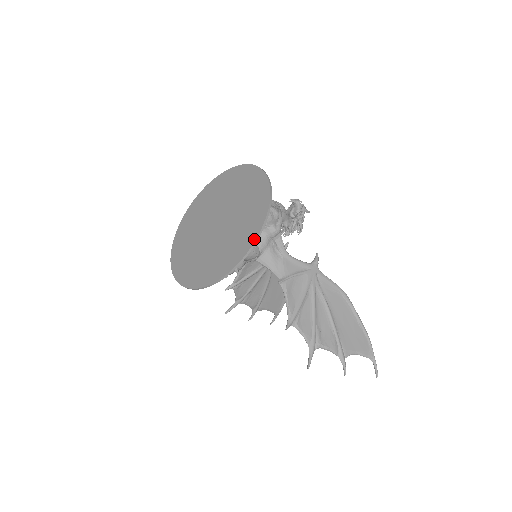
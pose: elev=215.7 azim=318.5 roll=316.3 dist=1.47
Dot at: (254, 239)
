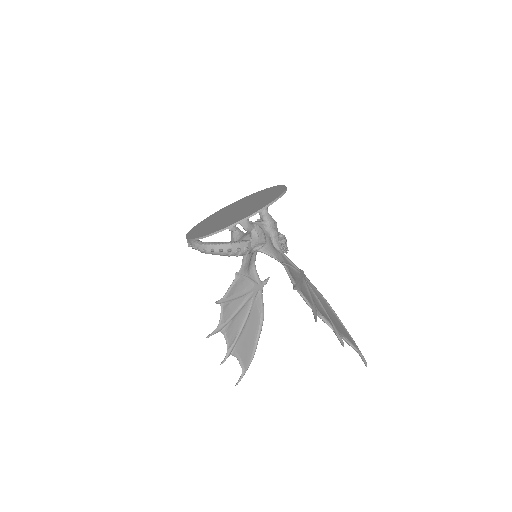
Dot at: (281, 194)
